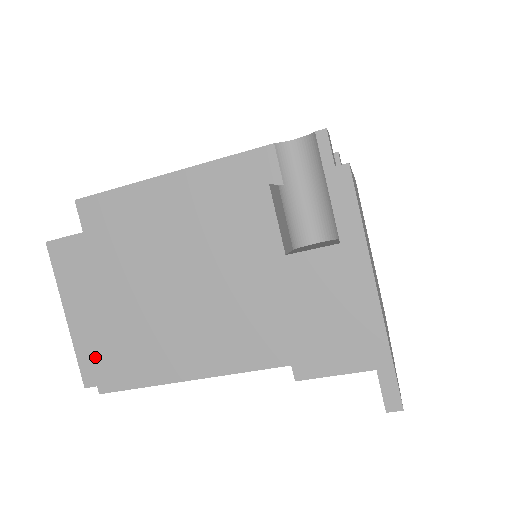
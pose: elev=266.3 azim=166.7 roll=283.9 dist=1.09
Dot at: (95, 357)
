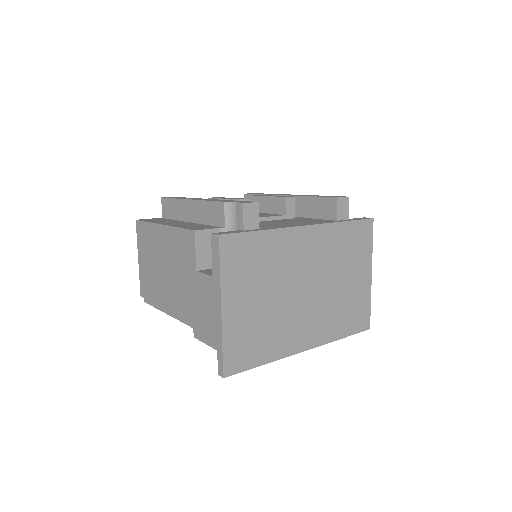
Dot at: (144, 283)
